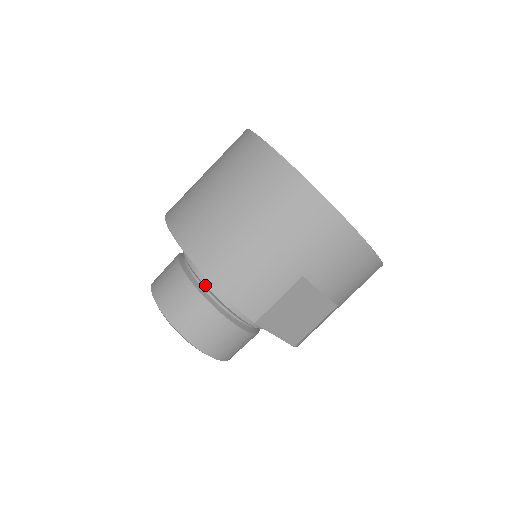
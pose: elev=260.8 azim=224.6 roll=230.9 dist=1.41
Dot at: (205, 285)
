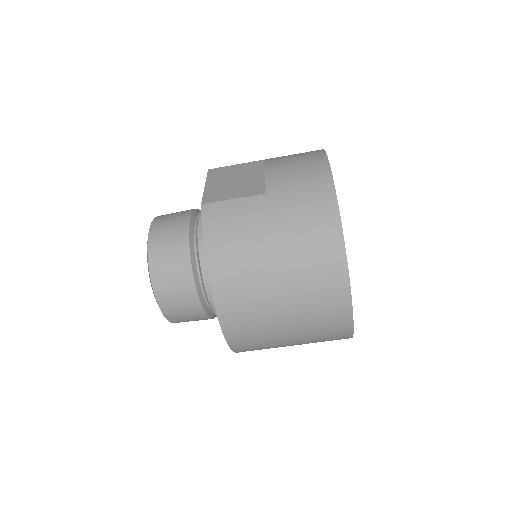
Dot at: occluded
